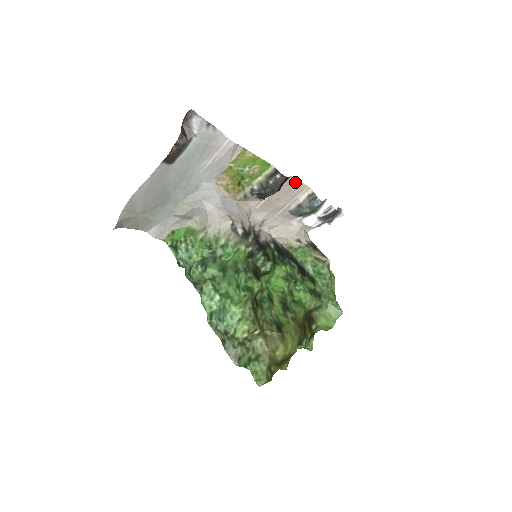
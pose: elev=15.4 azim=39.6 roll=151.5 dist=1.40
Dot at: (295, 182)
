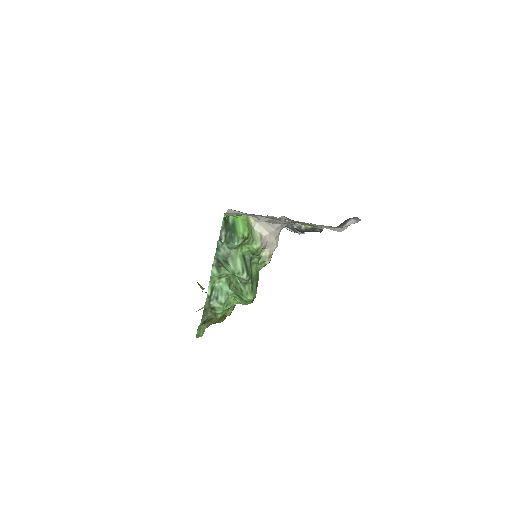
Dot at: (311, 223)
